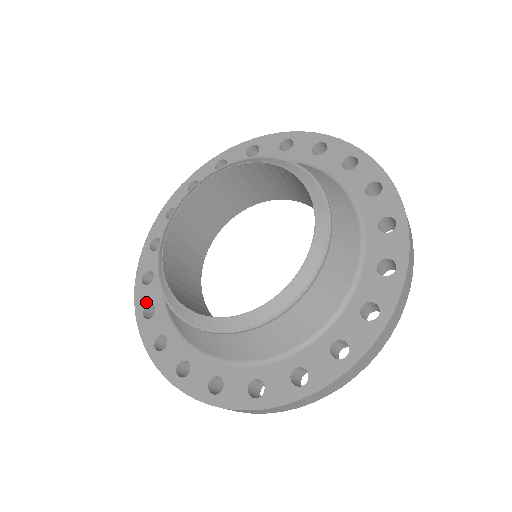
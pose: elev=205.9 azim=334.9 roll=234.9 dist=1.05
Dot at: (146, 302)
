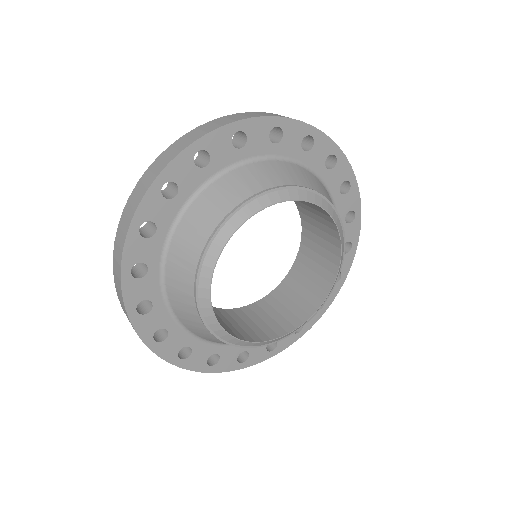
Dot at: (204, 361)
